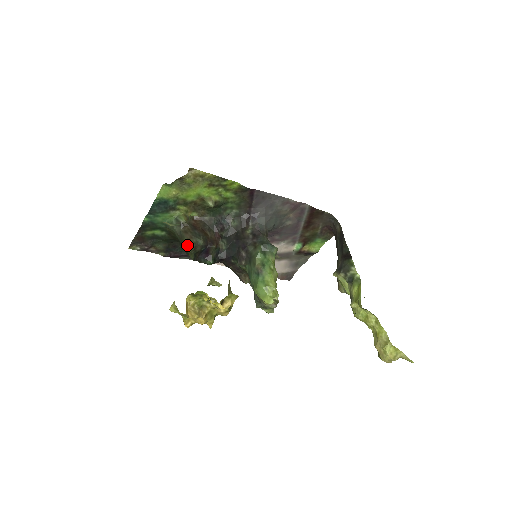
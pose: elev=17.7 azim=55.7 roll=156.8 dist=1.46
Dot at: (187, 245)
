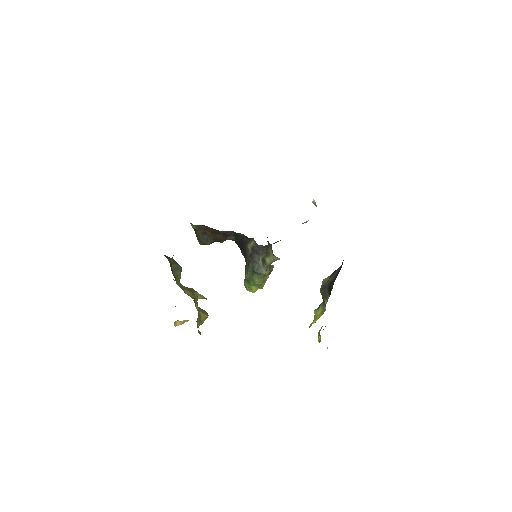
Dot at: occluded
